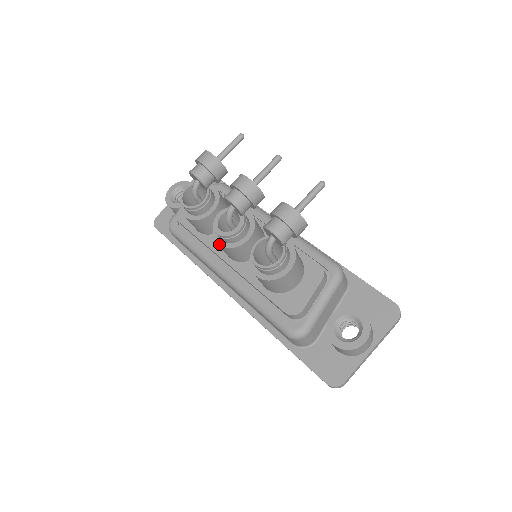
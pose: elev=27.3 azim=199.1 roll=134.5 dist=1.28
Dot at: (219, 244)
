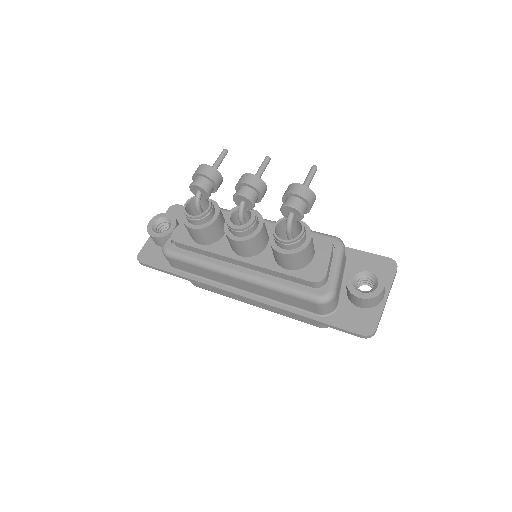
Dot at: (235, 240)
